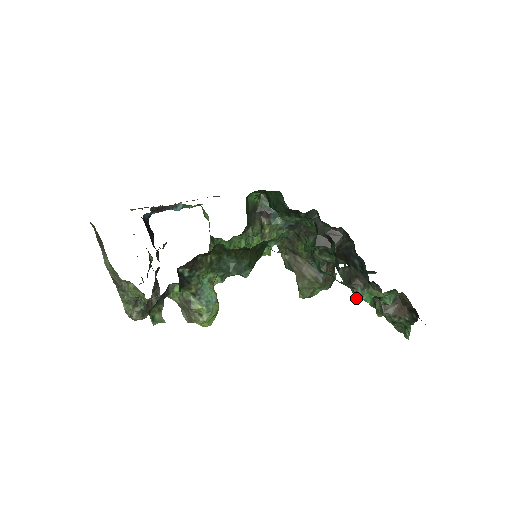
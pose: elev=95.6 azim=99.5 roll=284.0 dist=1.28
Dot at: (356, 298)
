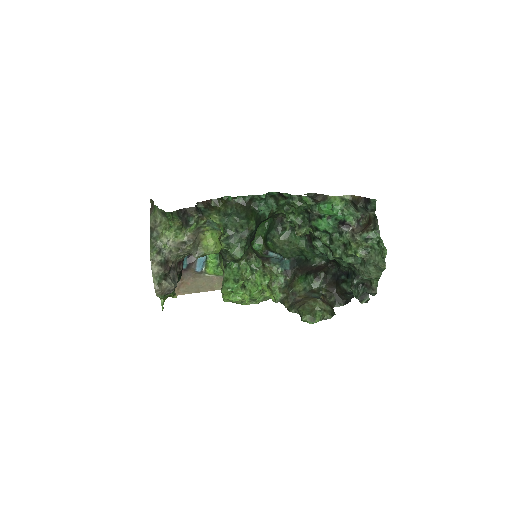
Dot at: (322, 209)
